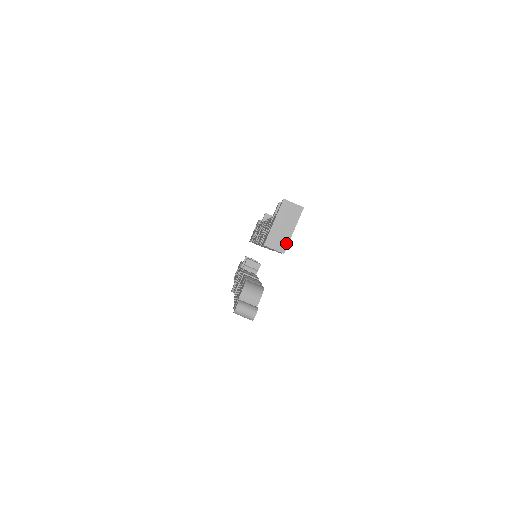
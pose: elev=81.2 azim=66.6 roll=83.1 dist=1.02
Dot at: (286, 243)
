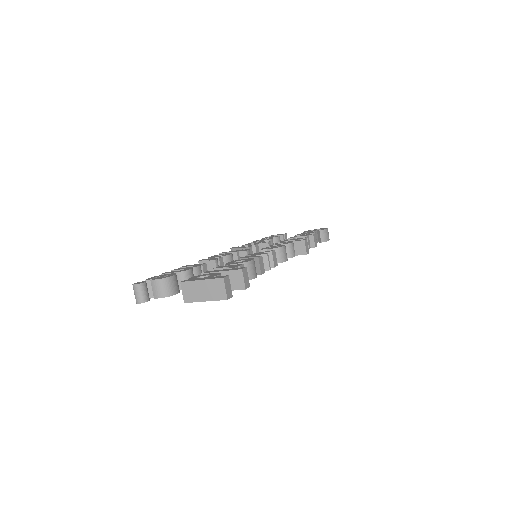
Dot at: (193, 300)
